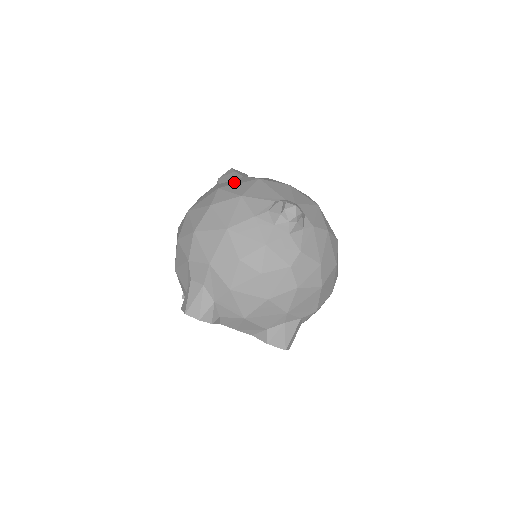
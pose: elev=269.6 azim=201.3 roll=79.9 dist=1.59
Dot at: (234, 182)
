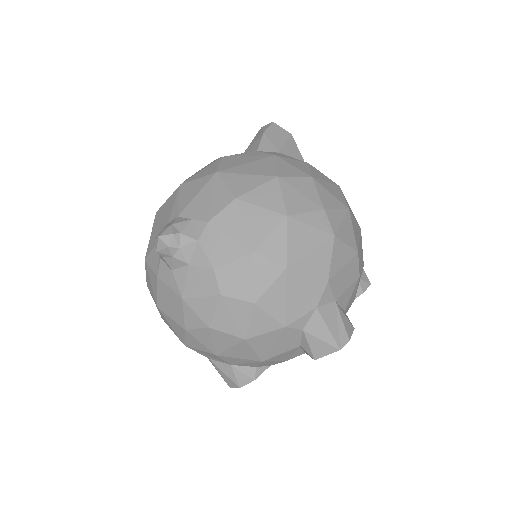
Dot at: occluded
